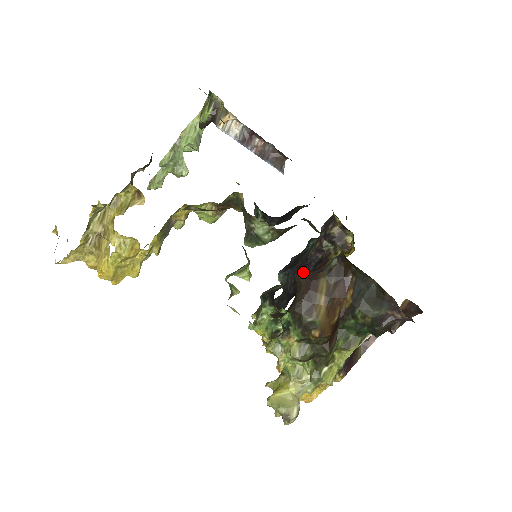
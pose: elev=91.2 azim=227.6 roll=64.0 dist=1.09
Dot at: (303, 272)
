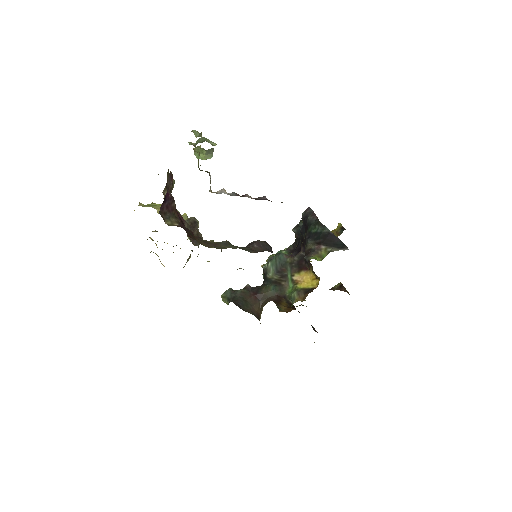
Dot at: (302, 249)
